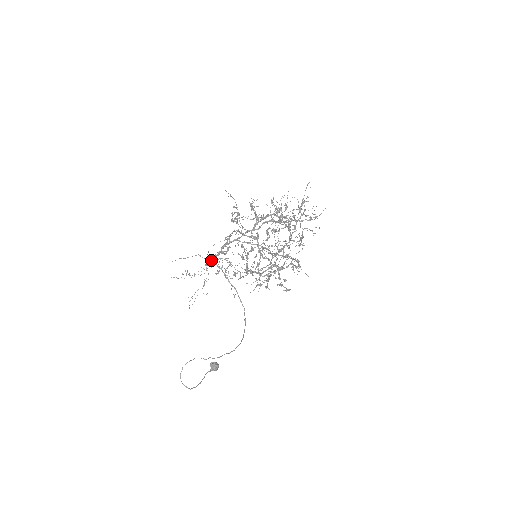
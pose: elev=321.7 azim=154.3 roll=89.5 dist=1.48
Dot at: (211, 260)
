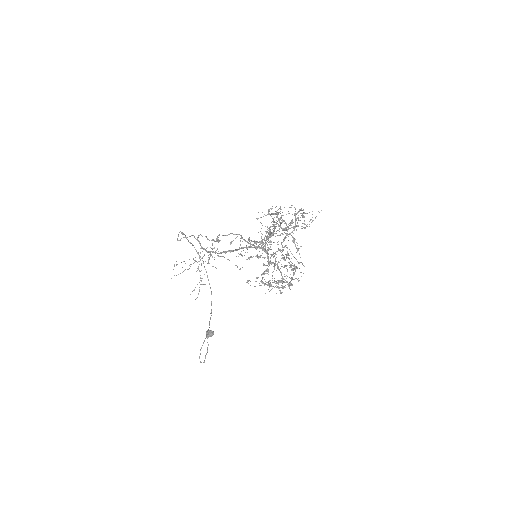
Dot at: (185, 237)
